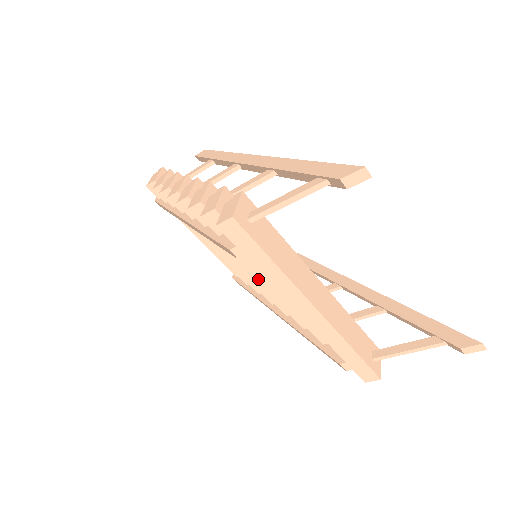
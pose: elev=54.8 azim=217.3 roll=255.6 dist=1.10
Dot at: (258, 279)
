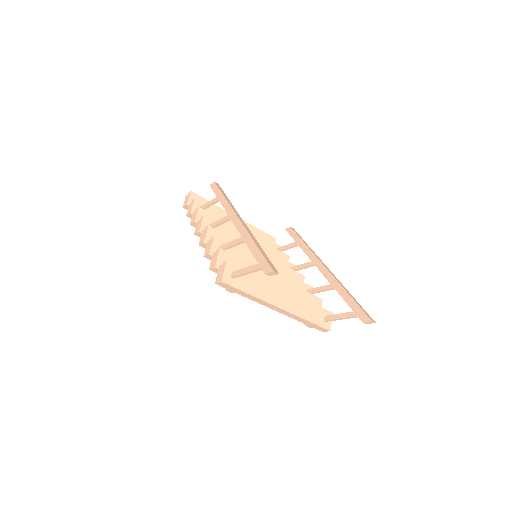
Dot at: occluded
